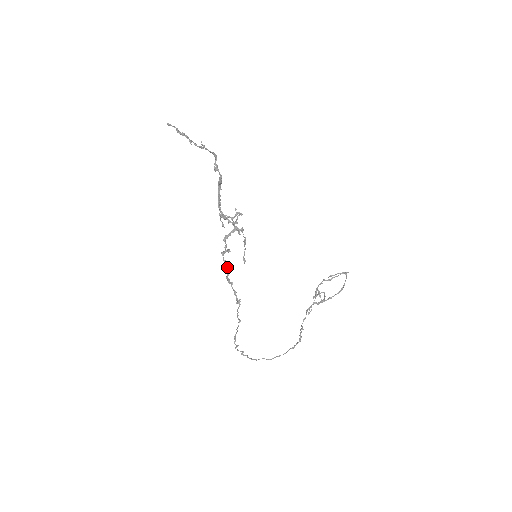
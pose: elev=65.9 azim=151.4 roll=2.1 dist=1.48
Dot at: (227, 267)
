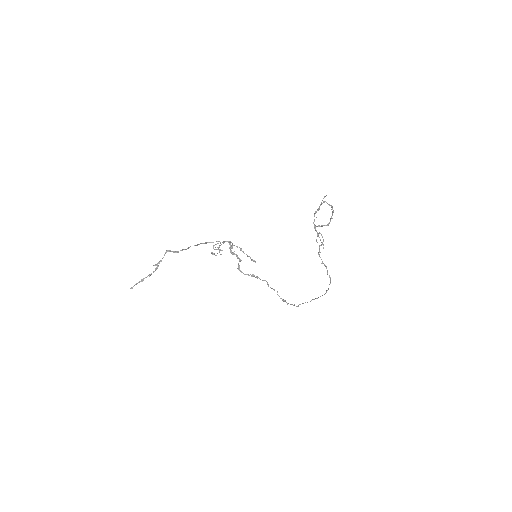
Dot at: (249, 275)
